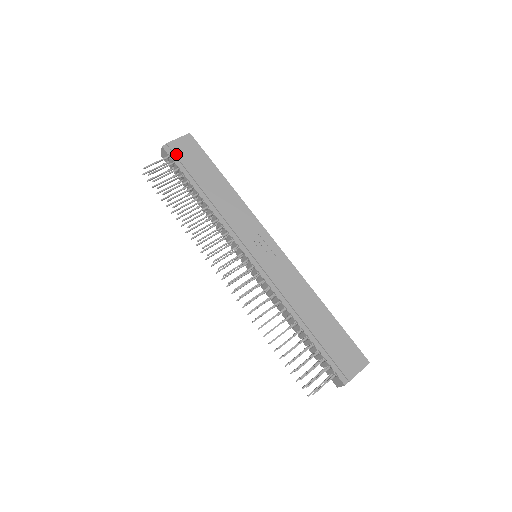
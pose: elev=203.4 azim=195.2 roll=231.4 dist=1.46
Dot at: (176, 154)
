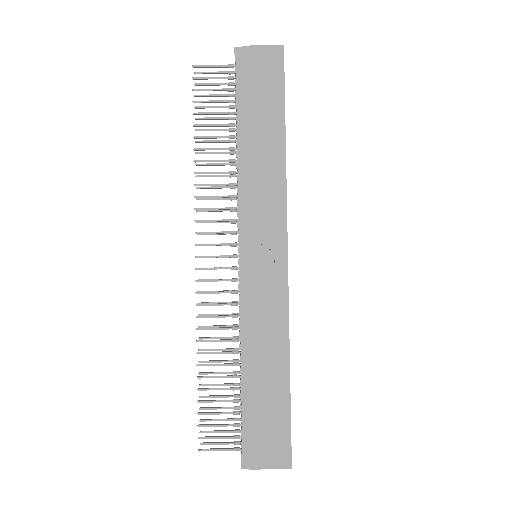
Dot at: (244, 67)
